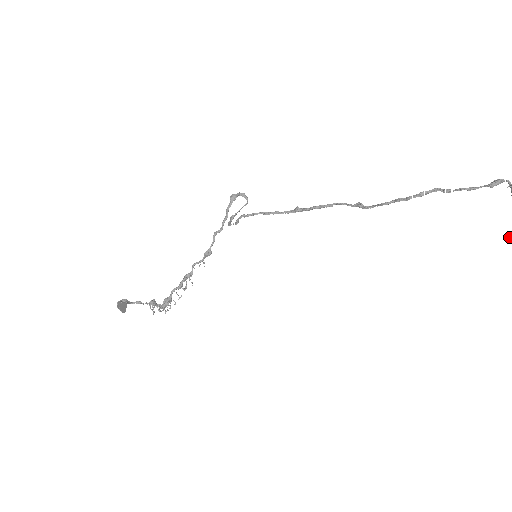
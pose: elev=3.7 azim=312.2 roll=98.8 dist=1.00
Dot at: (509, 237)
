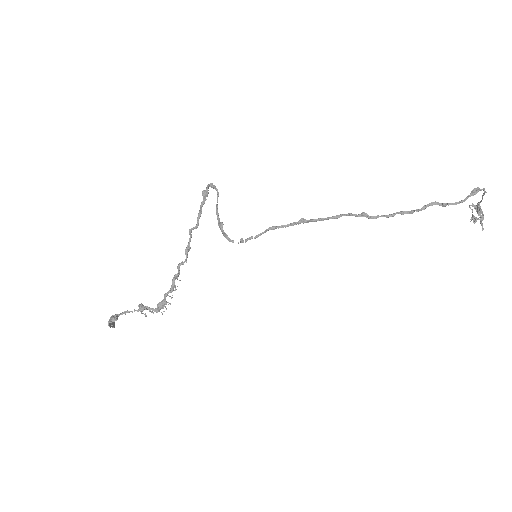
Dot at: (471, 218)
